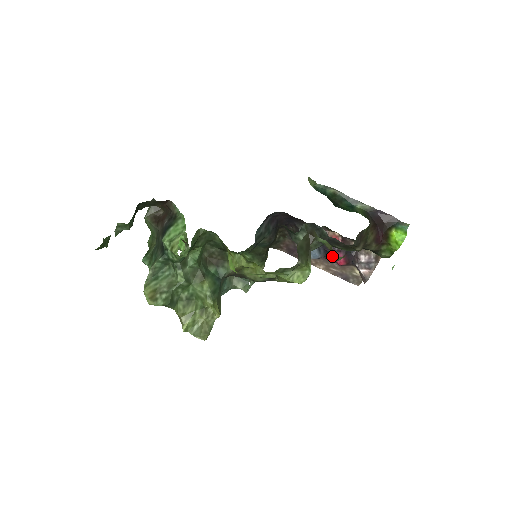
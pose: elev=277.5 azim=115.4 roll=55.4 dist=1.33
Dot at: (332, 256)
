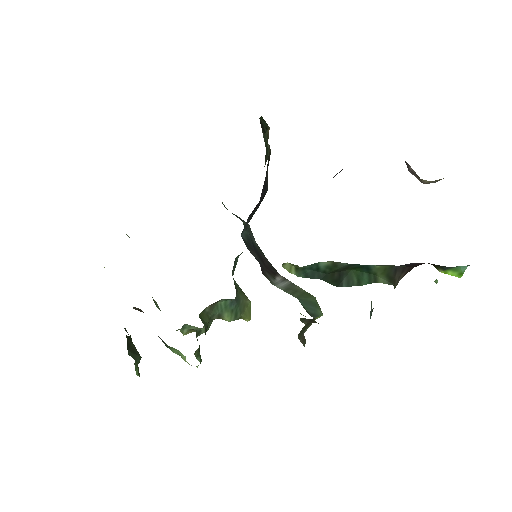
Dot at: occluded
